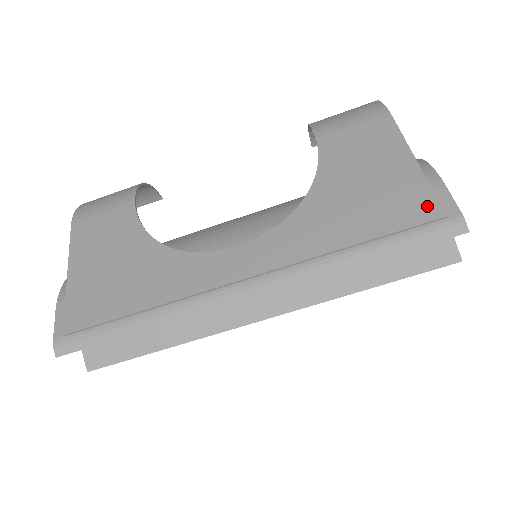
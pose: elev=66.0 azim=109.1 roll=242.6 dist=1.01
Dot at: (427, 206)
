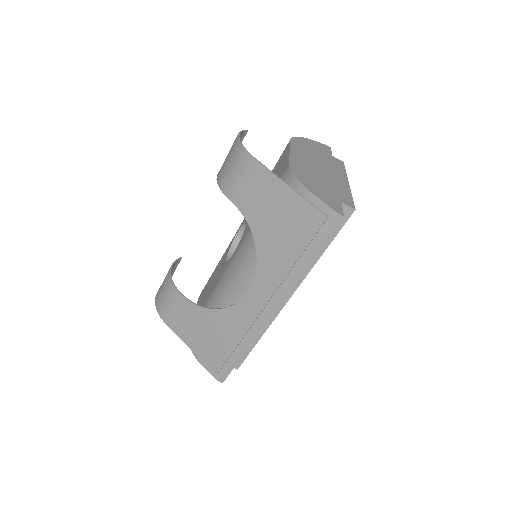
Dot at: (315, 216)
